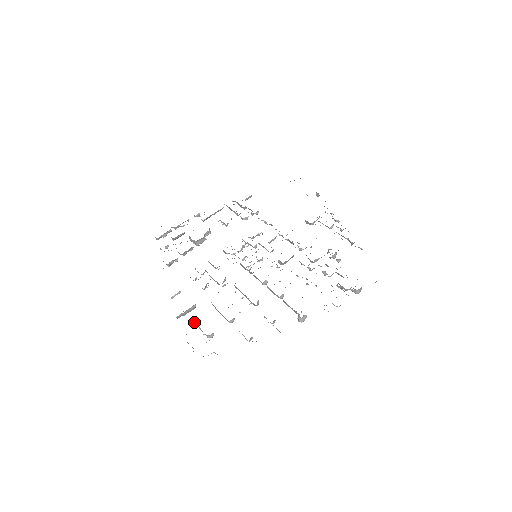
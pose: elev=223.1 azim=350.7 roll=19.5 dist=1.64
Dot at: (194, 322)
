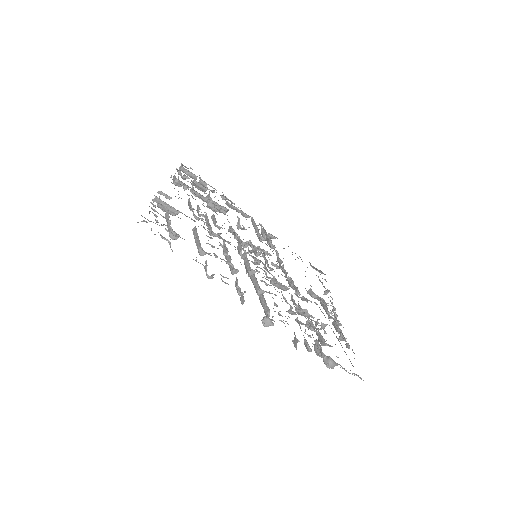
Dot at: (167, 215)
